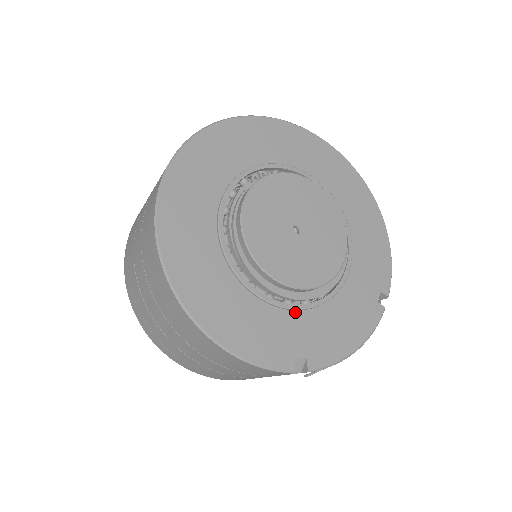
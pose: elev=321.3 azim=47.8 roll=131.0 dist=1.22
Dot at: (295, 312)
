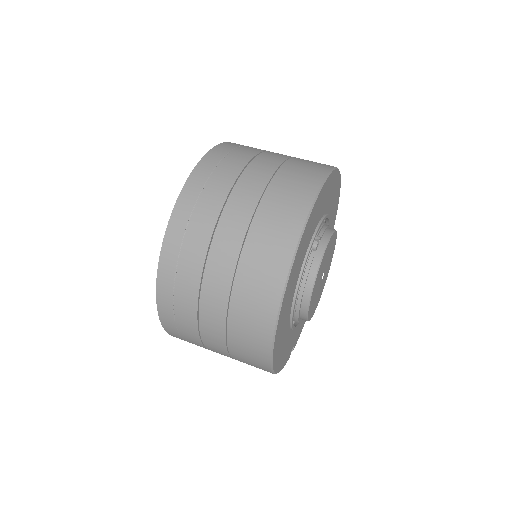
Dot at: occluded
